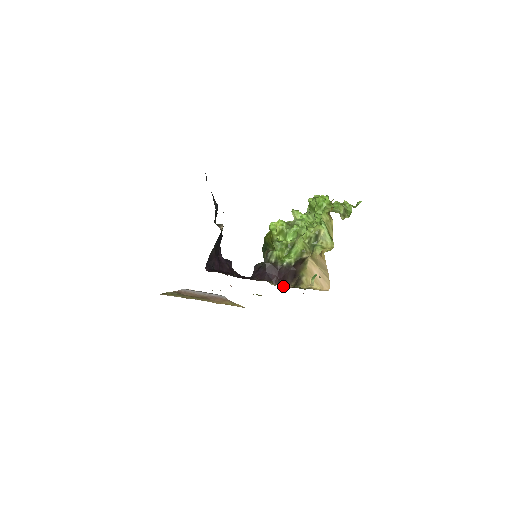
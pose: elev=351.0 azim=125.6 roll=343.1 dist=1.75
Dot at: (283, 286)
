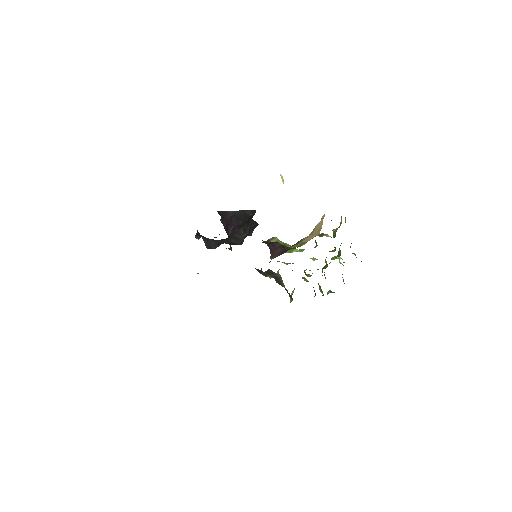
Dot at: occluded
